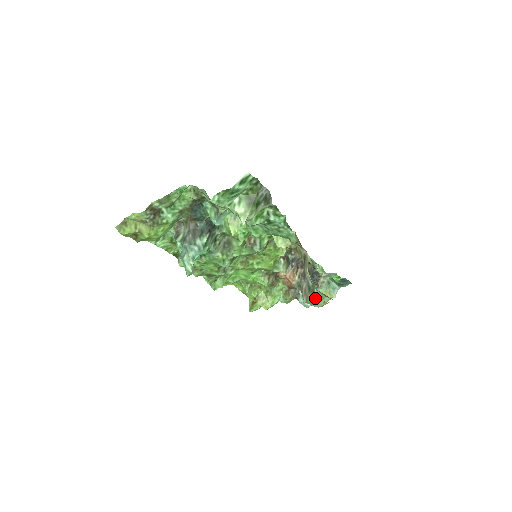
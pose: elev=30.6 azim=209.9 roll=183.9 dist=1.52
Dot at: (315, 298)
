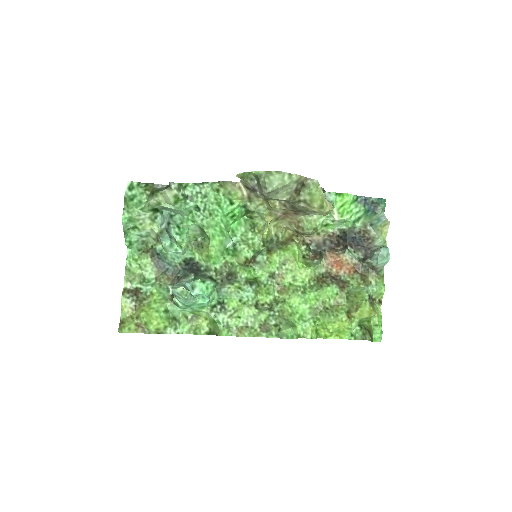
Dot at: (261, 176)
